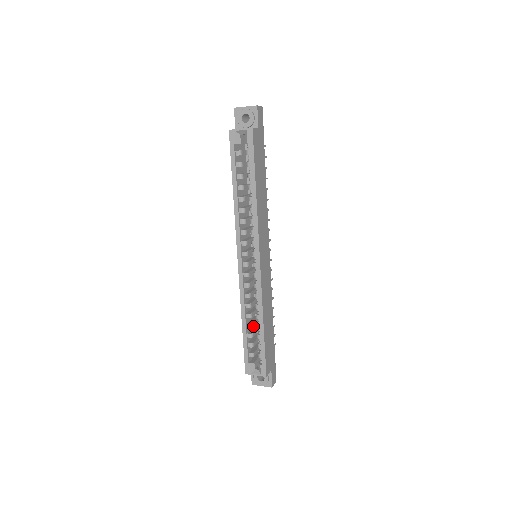
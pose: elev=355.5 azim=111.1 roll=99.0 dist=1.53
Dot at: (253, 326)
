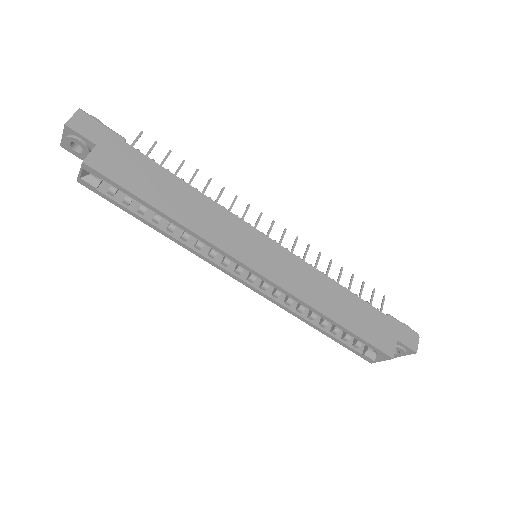
Dot at: occluded
